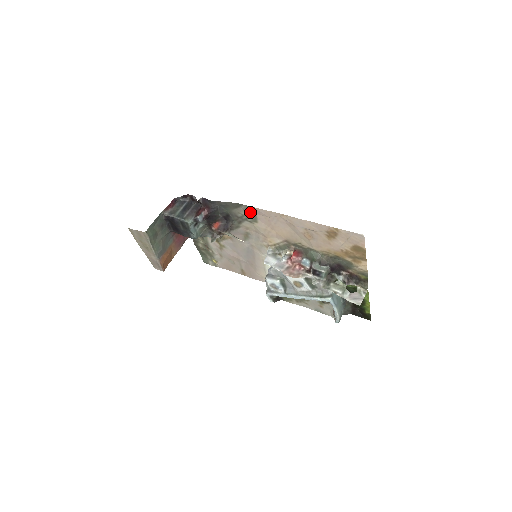
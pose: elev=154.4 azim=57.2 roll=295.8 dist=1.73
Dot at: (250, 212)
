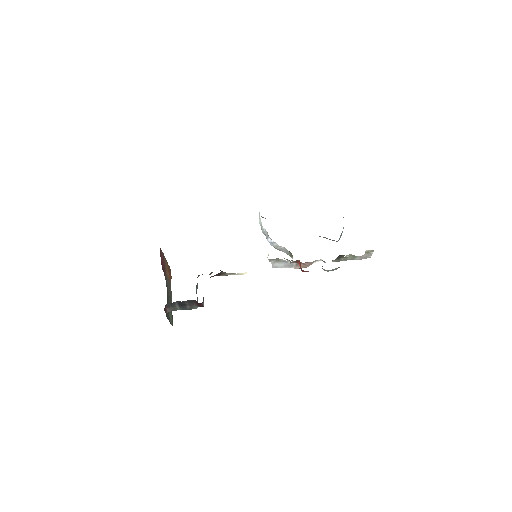
Dot at: occluded
